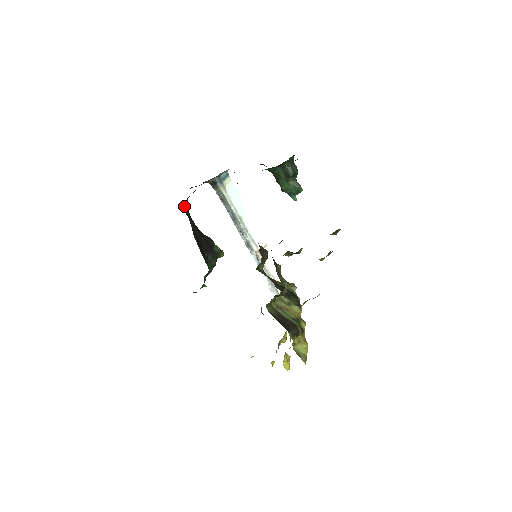
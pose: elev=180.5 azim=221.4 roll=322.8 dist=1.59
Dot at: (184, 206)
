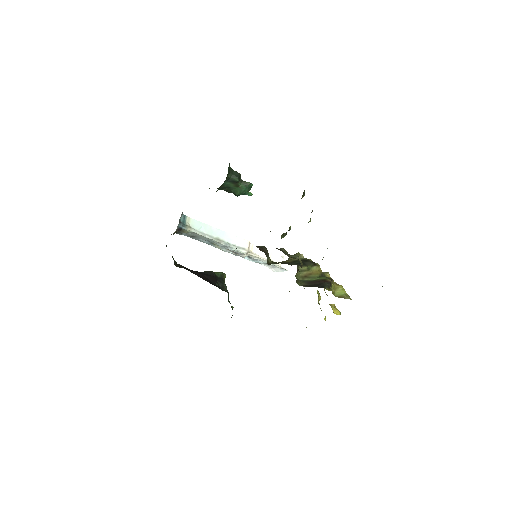
Dot at: (175, 264)
